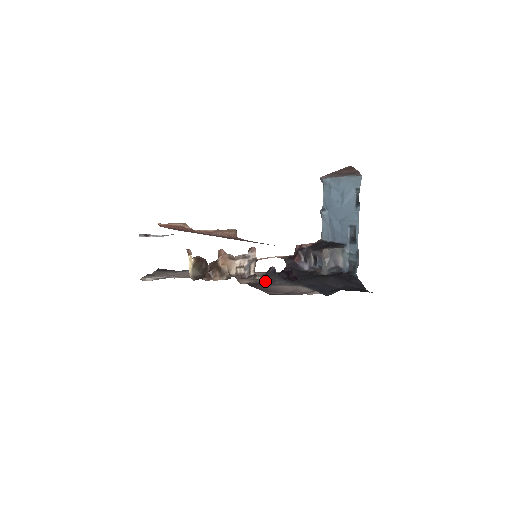
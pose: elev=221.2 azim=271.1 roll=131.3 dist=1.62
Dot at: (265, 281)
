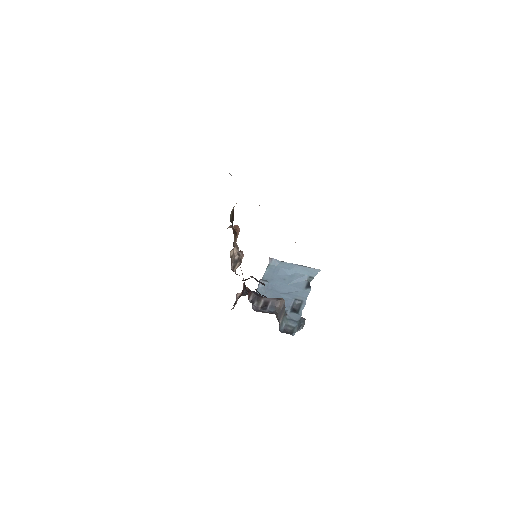
Dot at: (256, 280)
